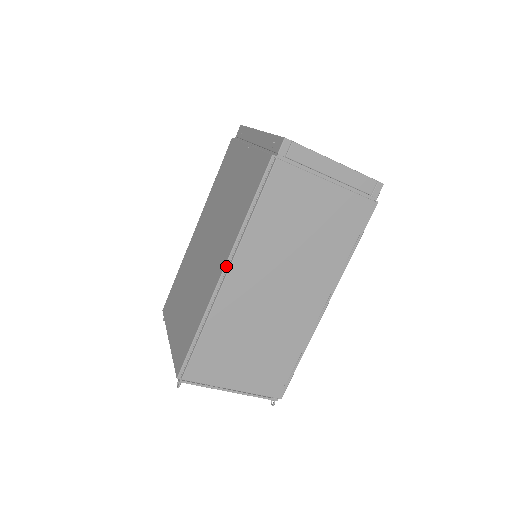
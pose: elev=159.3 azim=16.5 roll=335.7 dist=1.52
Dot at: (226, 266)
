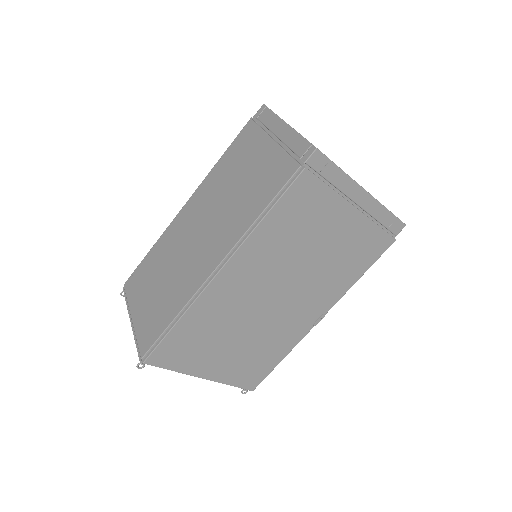
Dot at: (188, 201)
